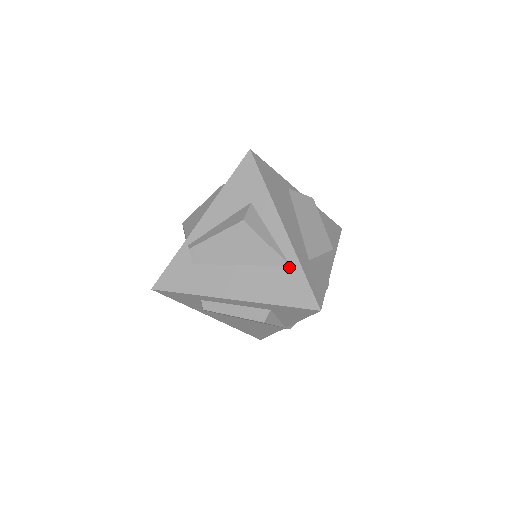
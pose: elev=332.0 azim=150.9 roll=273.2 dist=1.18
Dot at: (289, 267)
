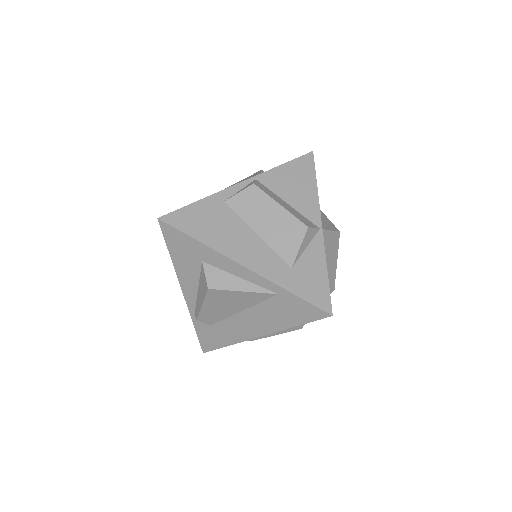
Dot at: (278, 295)
